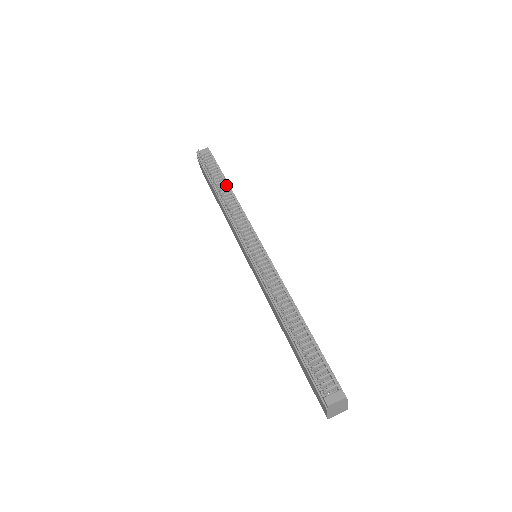
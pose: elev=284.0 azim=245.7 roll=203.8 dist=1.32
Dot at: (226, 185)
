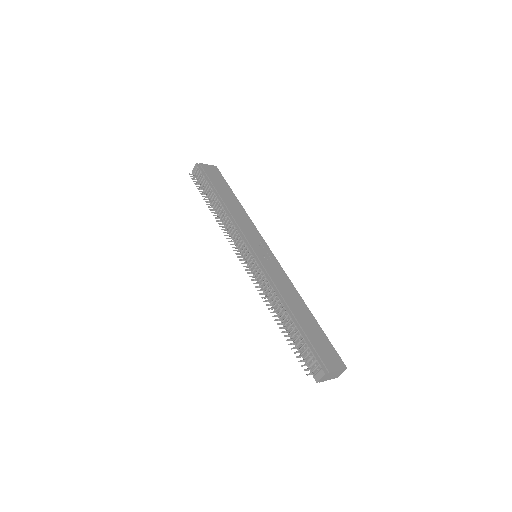
Dot at: (217, 198)
